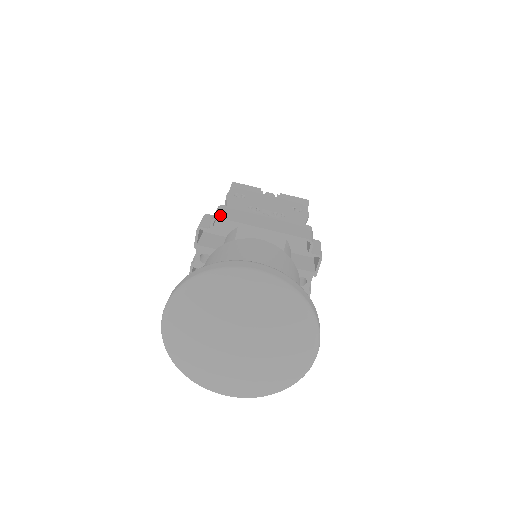
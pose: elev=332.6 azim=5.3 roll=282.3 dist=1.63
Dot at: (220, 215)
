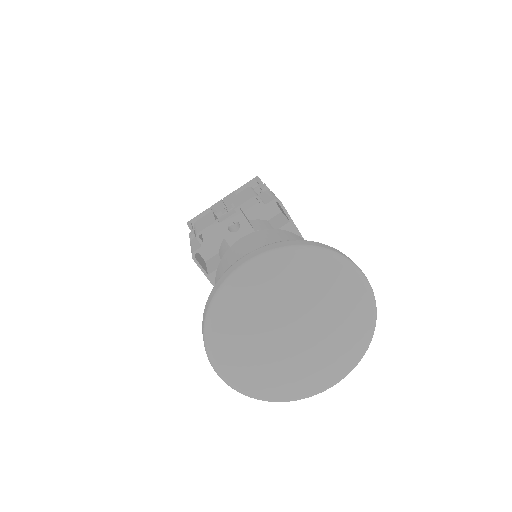
Dot at: occluded
